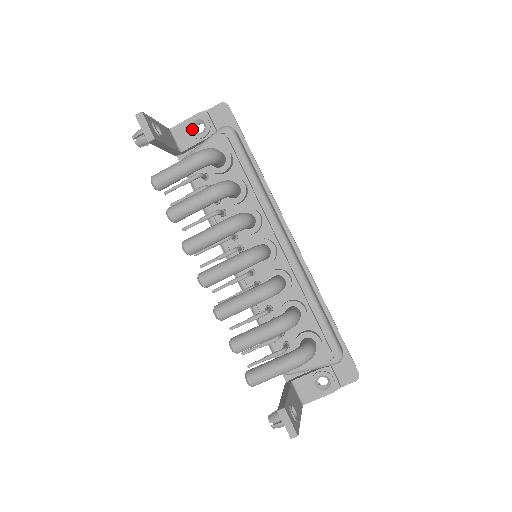
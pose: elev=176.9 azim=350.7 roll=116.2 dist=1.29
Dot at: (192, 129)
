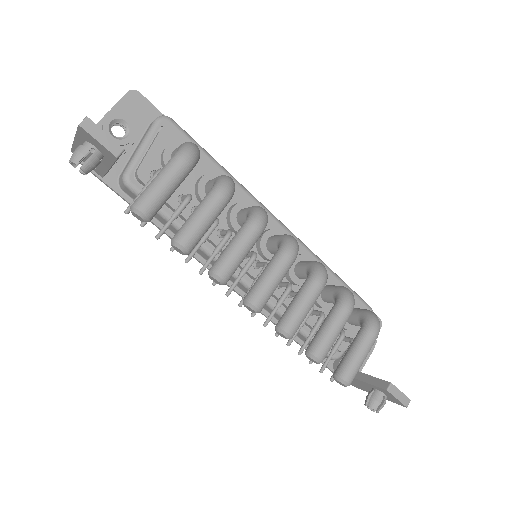
Dot at: (111, 135)
